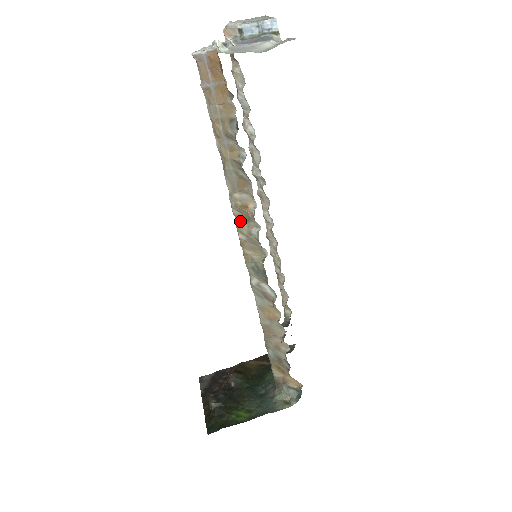
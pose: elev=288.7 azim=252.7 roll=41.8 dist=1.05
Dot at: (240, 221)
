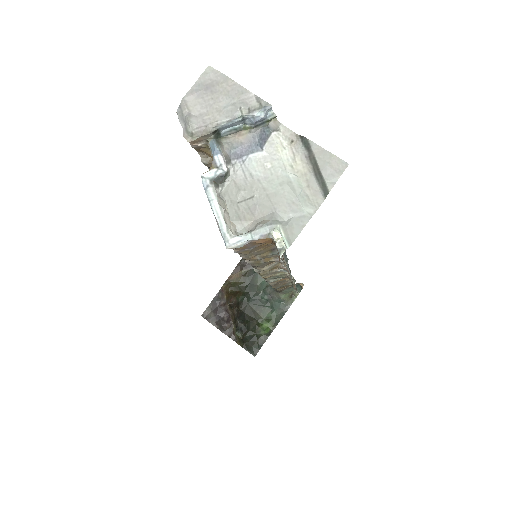
Dot at: occluded
